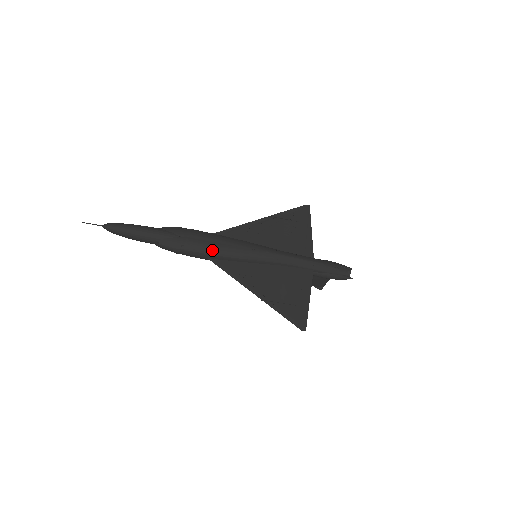
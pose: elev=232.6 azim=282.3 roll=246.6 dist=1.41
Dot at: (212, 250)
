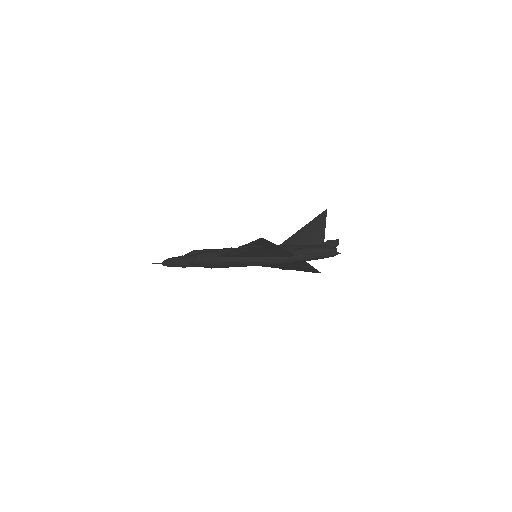
Dot at: (228, 267)
